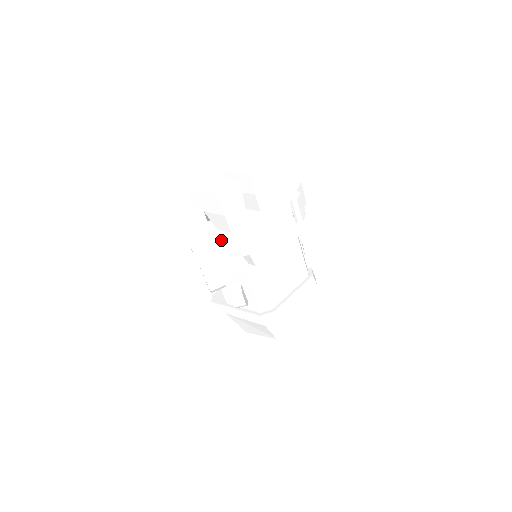
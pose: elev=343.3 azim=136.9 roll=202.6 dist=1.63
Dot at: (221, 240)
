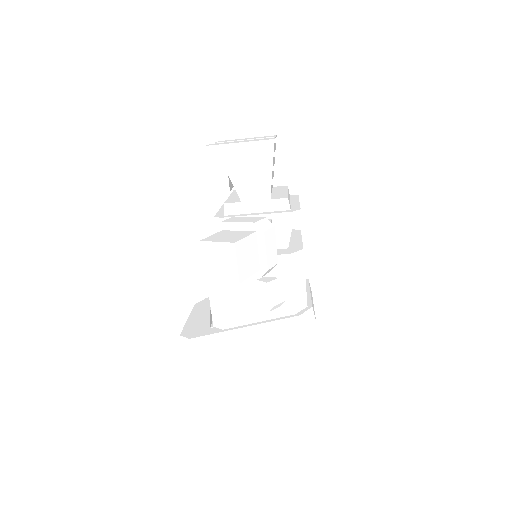
Dot at: (250, 214)
